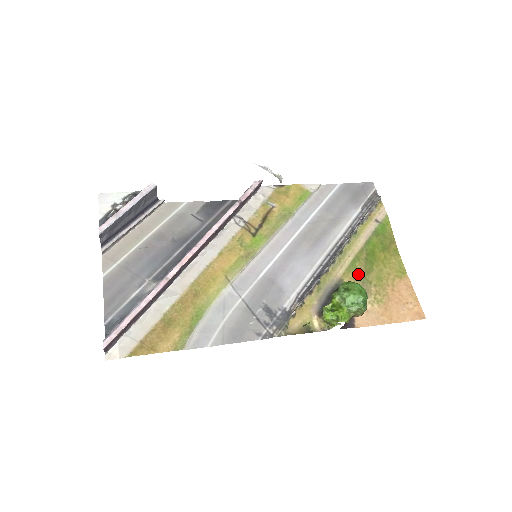
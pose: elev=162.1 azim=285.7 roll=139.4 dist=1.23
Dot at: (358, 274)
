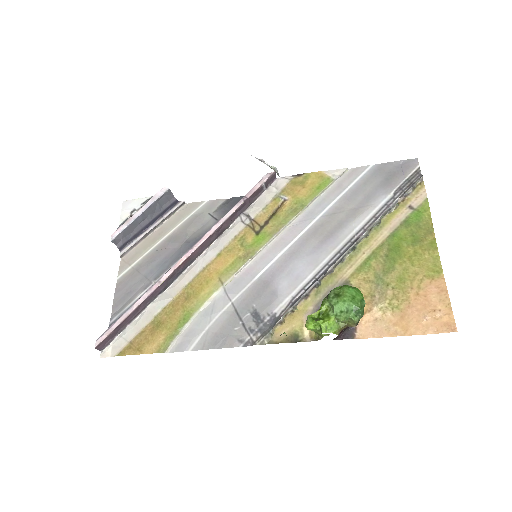
Dot at: (372, 274)
